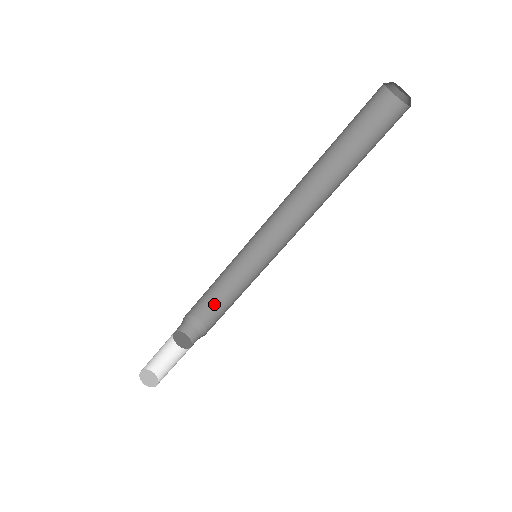
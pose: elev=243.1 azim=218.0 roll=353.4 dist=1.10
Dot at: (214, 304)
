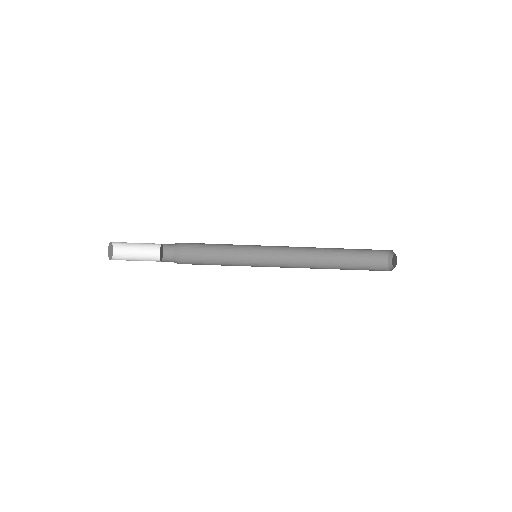
Dot at: (199, 257)
